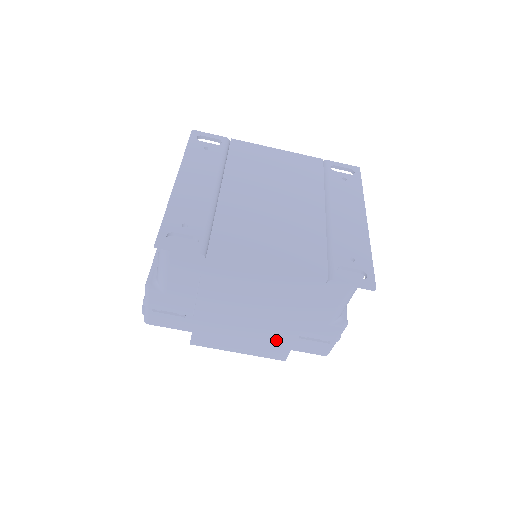
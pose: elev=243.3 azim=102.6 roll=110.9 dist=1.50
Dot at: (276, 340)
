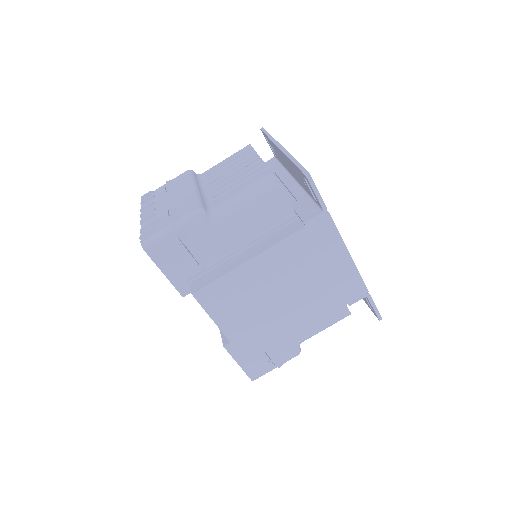
Dot at: (269, 332)
